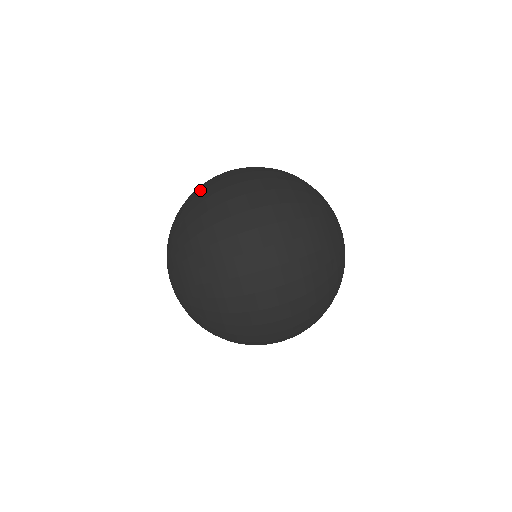
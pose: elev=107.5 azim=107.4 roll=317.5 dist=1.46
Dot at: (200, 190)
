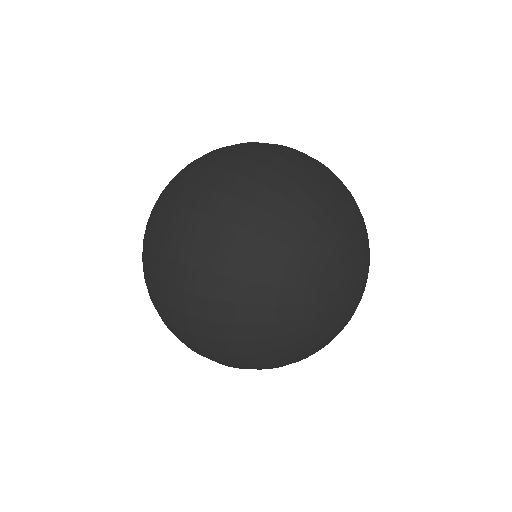
Dot at: occluded
